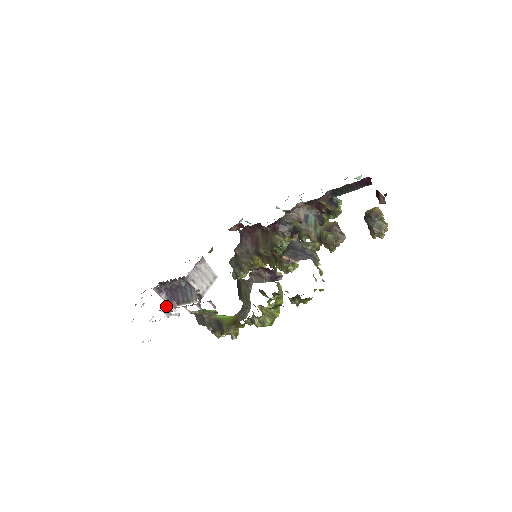
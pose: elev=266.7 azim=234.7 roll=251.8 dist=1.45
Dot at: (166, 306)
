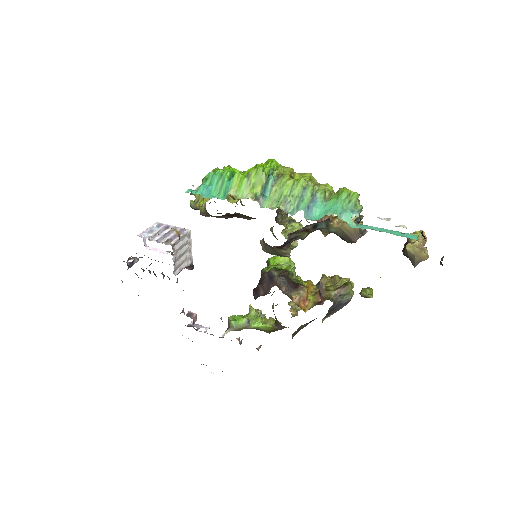
Dot at: occluded
